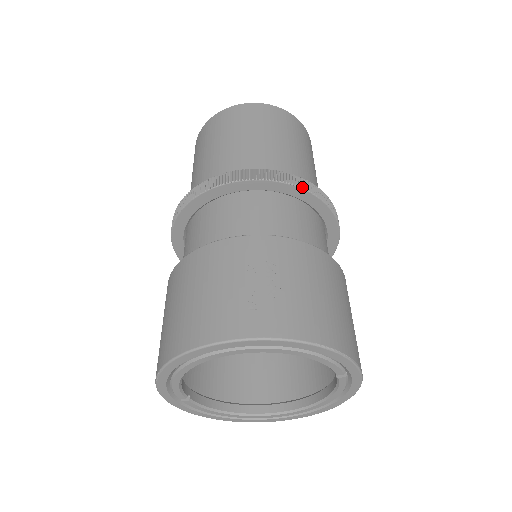
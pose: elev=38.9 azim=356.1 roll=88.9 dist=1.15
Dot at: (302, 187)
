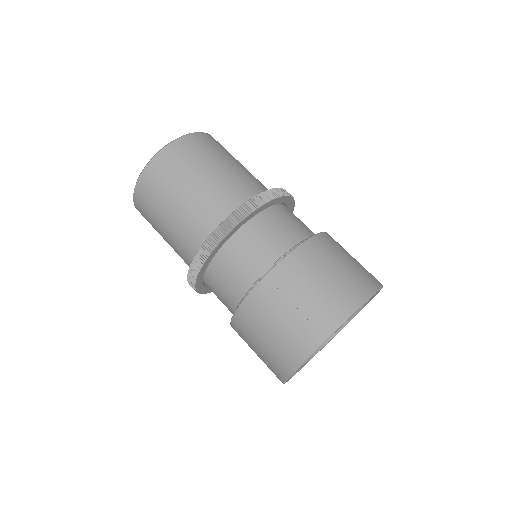
Dot at: (258, 206)
